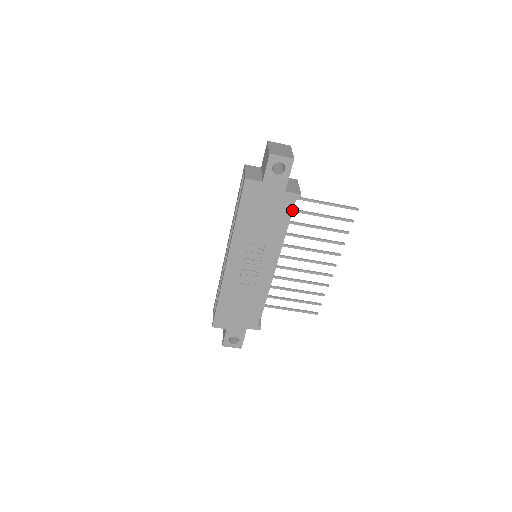
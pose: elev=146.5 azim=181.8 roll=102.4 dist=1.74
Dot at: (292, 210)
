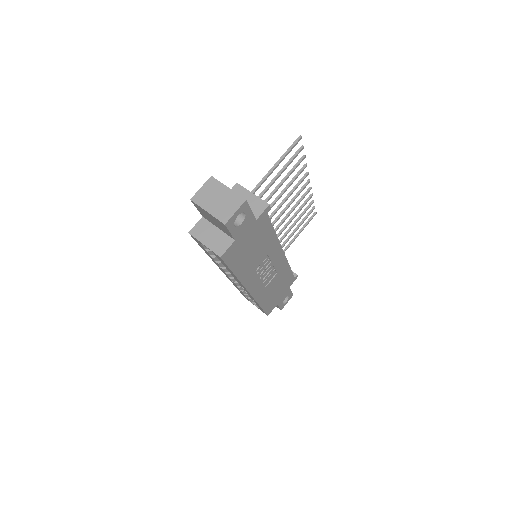
Dot at: occluded
